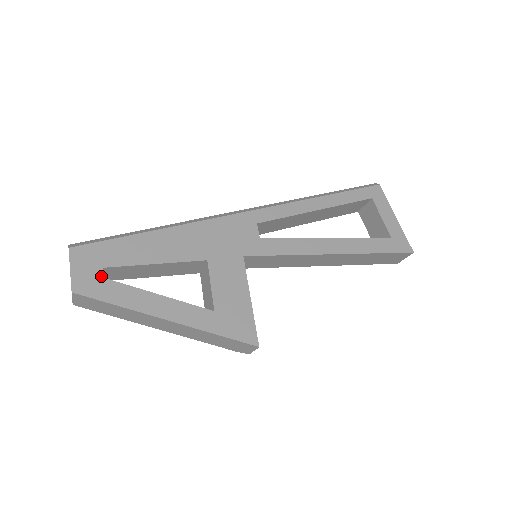
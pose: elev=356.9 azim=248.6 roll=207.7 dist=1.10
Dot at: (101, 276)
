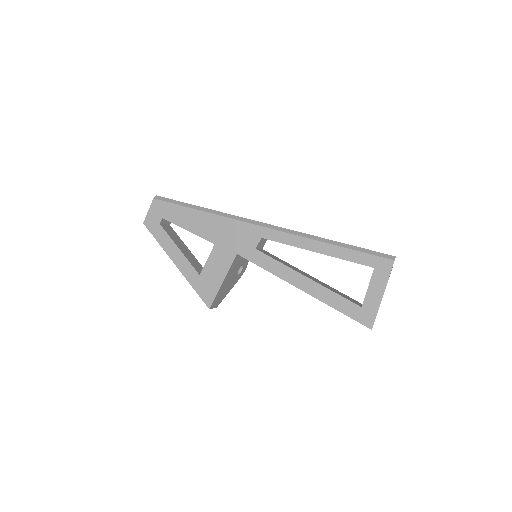
Dot at: (159, 222)
